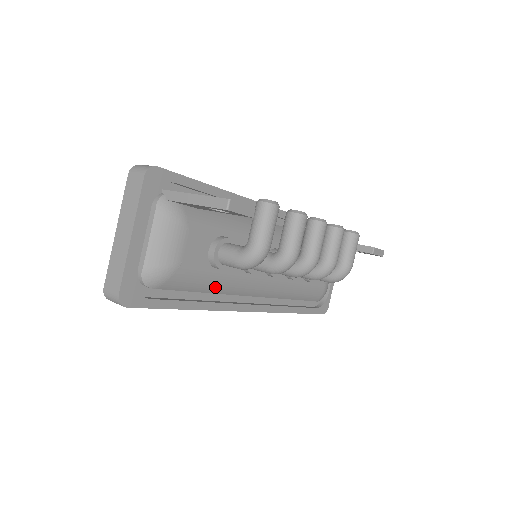
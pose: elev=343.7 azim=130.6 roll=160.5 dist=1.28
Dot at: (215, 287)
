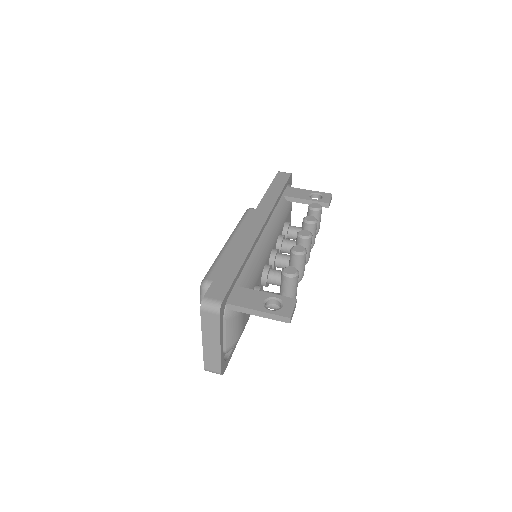
Dot at: occluded
